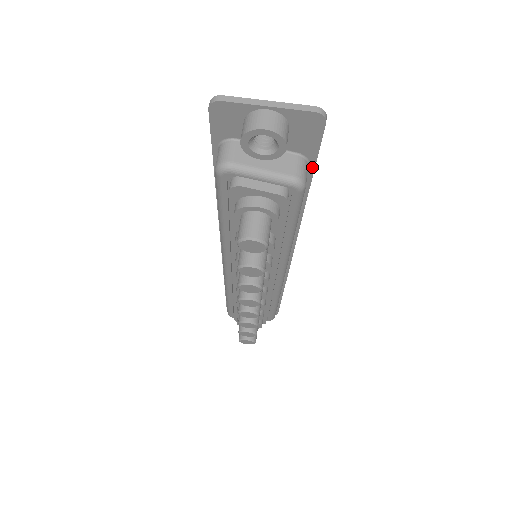
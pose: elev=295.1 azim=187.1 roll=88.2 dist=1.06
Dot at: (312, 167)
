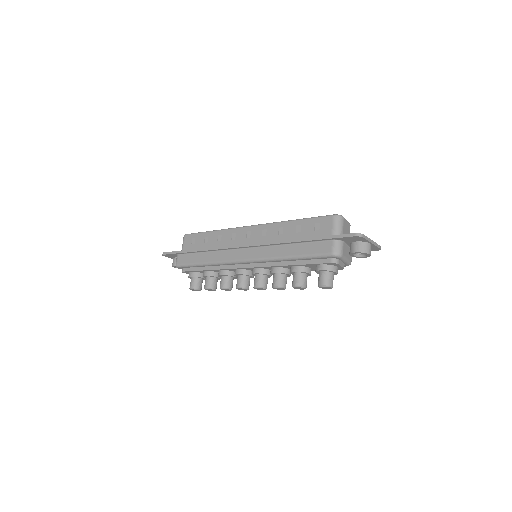
Dot at: occluded
